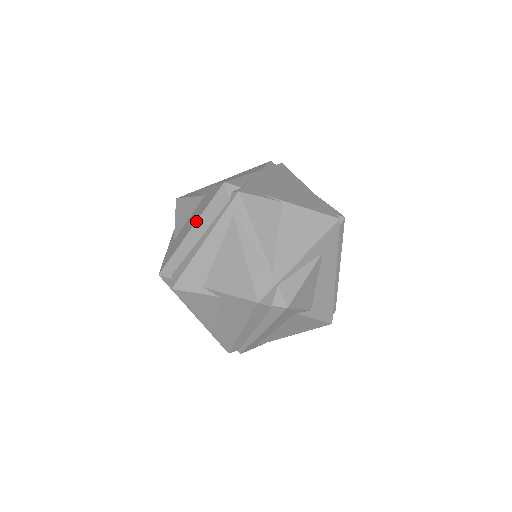
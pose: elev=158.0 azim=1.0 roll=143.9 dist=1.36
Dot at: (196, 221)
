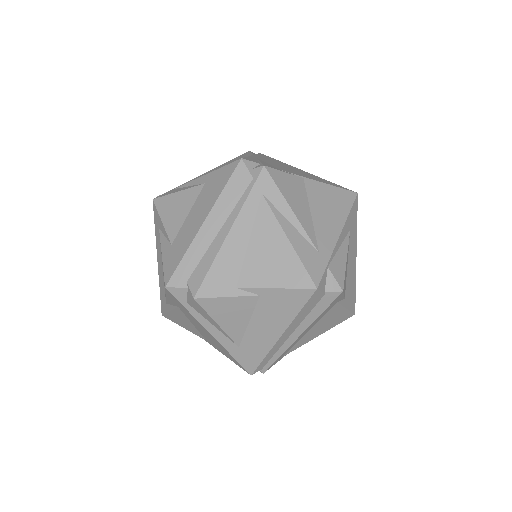
Dot at: (210, 210)
